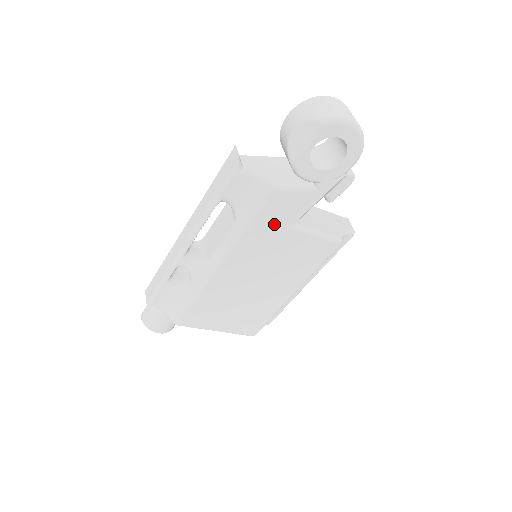
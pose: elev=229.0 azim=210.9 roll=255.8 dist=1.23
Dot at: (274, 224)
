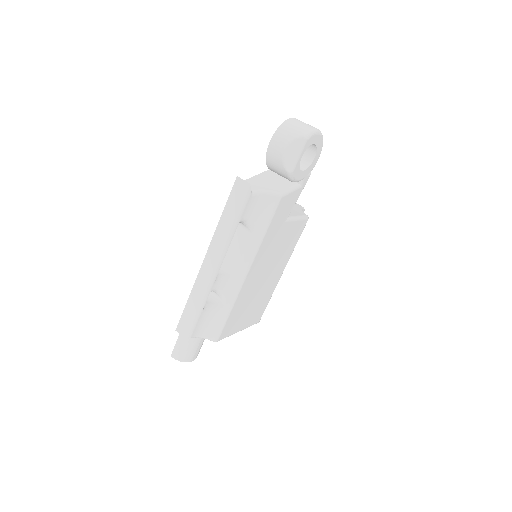
Dot at: (278, 223)
